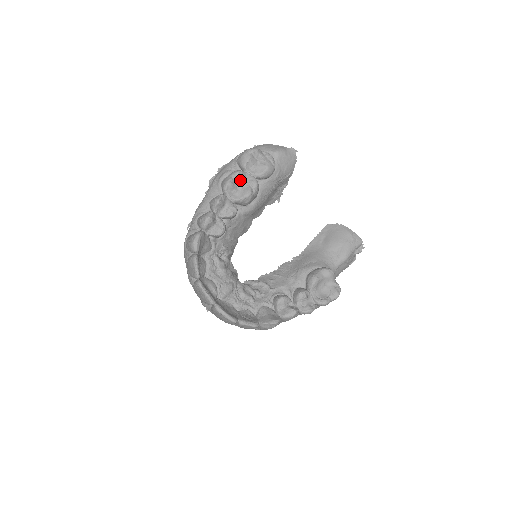
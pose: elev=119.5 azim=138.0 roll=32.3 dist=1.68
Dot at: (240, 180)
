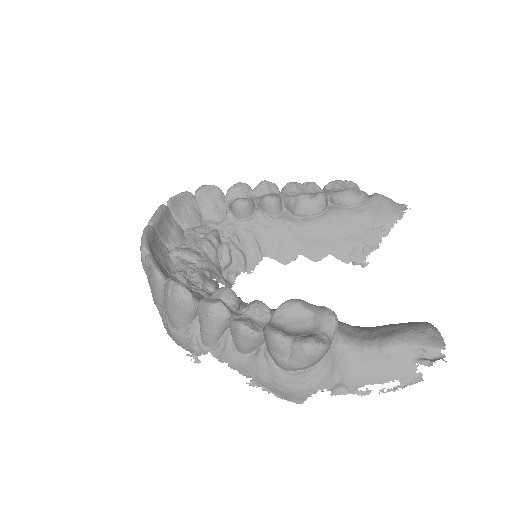
Dot at: (308, 189)
